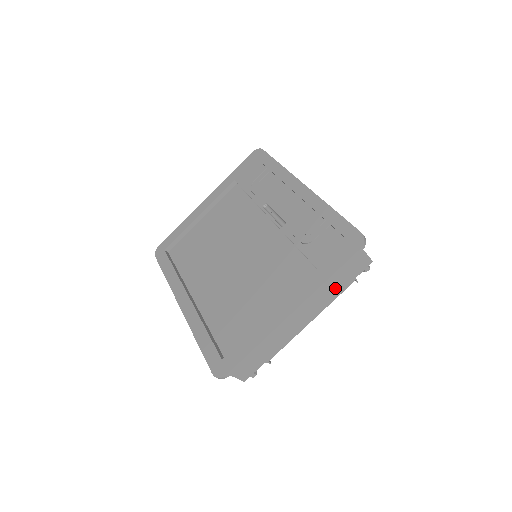
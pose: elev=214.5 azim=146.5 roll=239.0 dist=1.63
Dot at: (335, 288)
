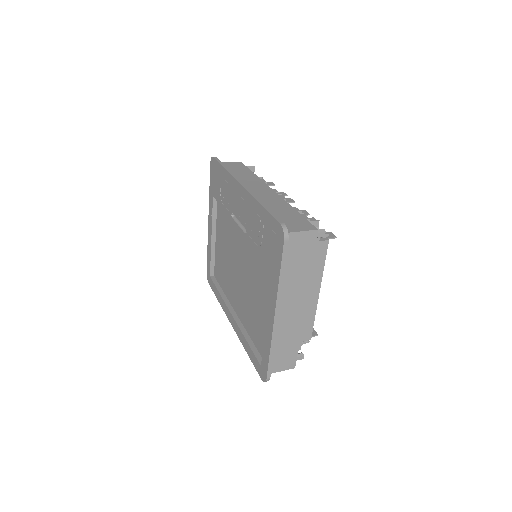
Dot at: (302, 270)
